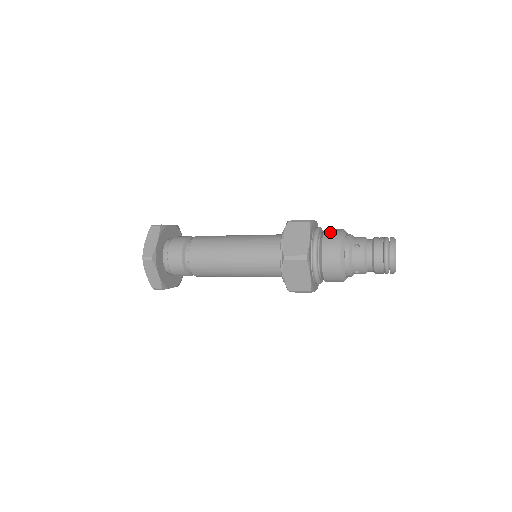
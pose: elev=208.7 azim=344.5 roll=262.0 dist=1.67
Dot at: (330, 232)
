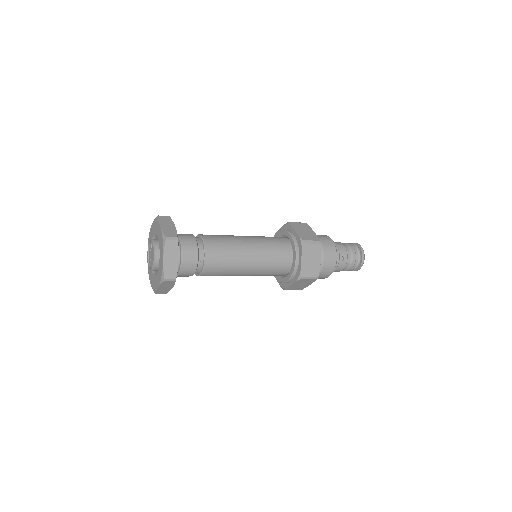
Dot at: (328, 247)
